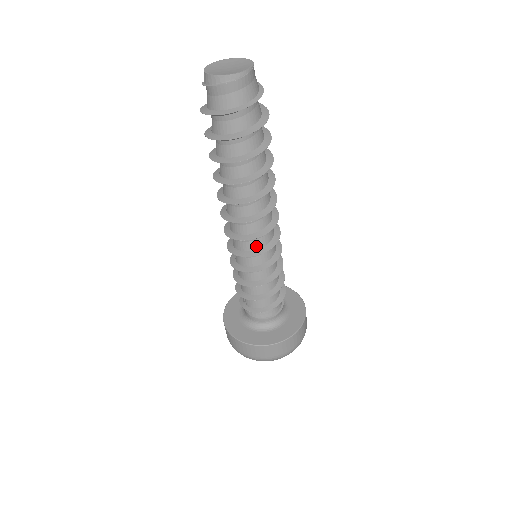
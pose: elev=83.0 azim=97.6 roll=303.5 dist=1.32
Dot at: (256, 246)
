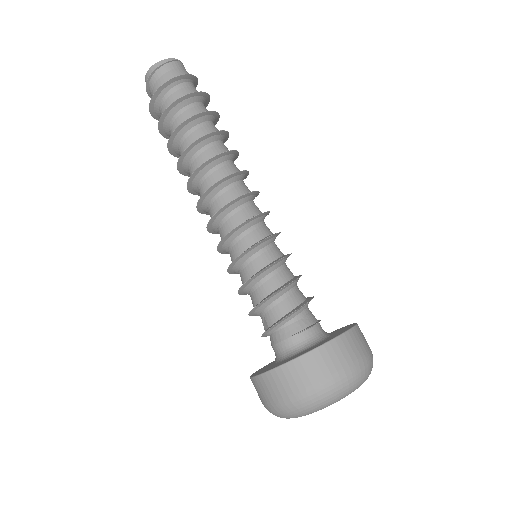
Dot at: (242, 218)
